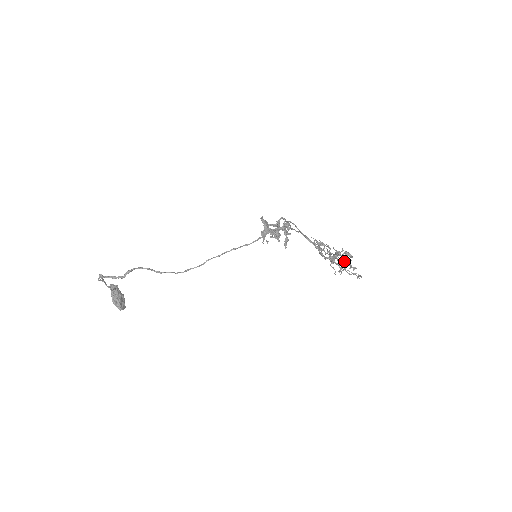
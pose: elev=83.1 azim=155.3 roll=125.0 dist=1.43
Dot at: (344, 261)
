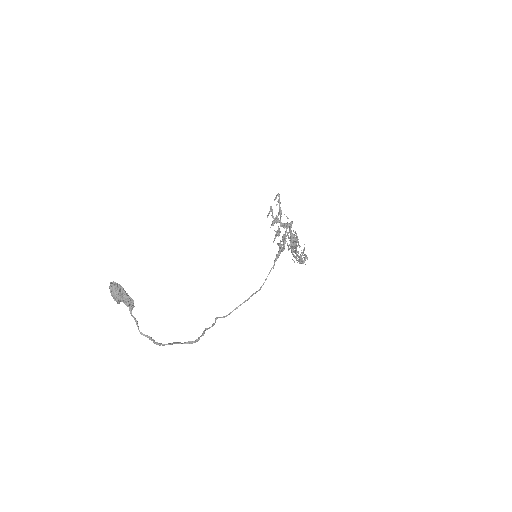
Dot at: occluded
